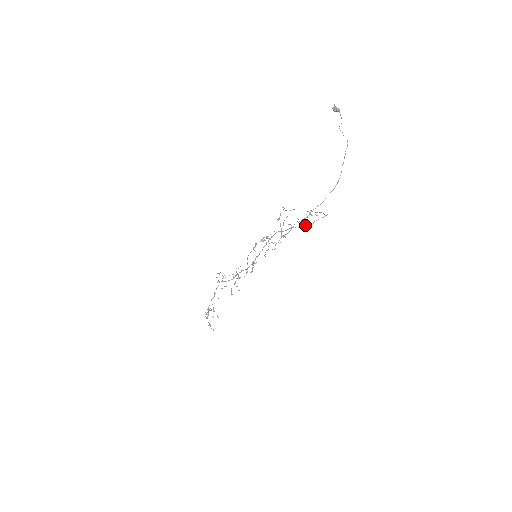
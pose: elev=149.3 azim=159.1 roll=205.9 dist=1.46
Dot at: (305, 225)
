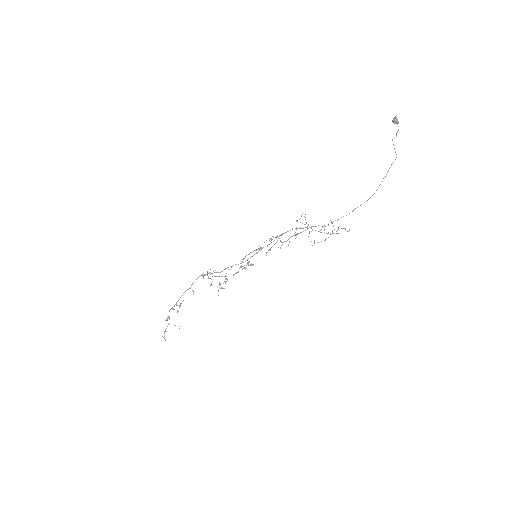
Dot at: occluded
